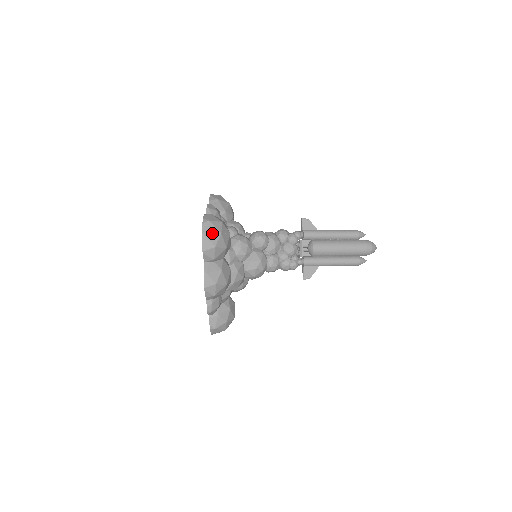
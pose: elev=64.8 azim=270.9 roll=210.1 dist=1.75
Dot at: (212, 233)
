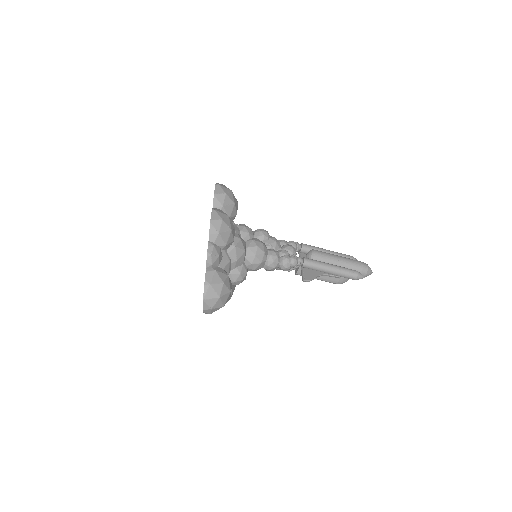
Dot at: (224, 187)
